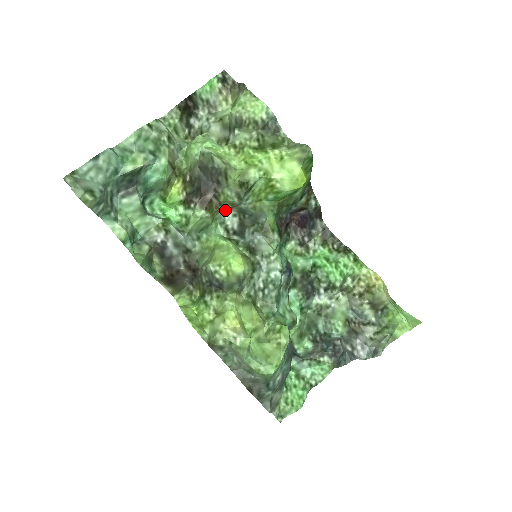
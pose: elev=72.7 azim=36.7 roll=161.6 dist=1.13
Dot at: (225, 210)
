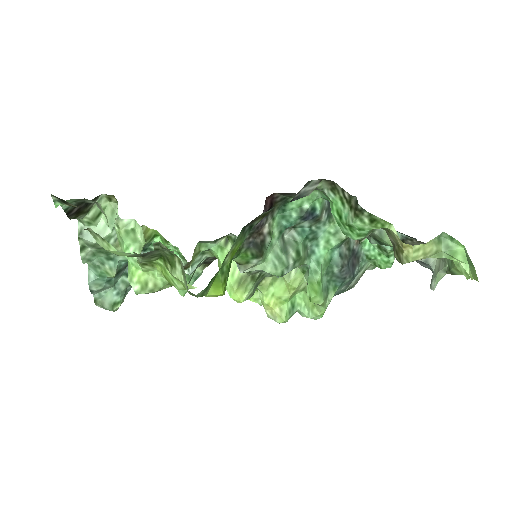
Dot at: (199, 241)
